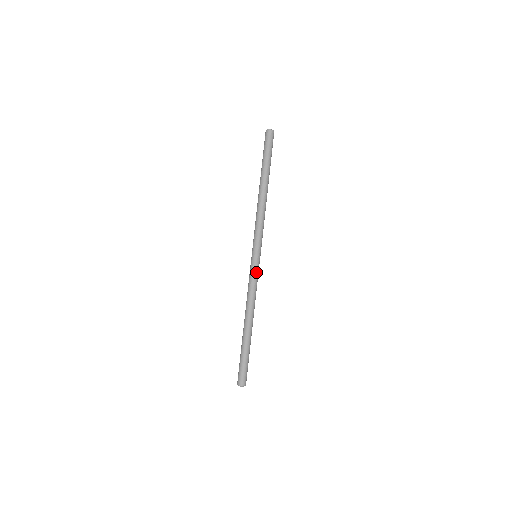
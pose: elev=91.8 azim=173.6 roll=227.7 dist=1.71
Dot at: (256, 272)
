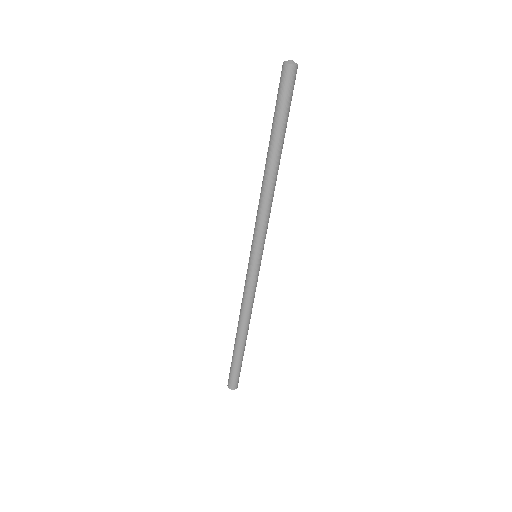
Dot at: (257, 277)
